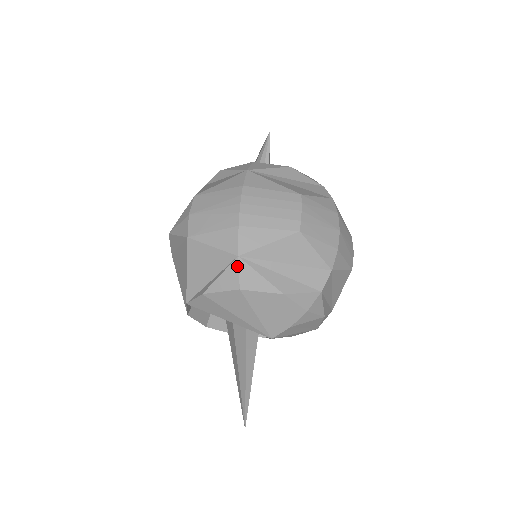
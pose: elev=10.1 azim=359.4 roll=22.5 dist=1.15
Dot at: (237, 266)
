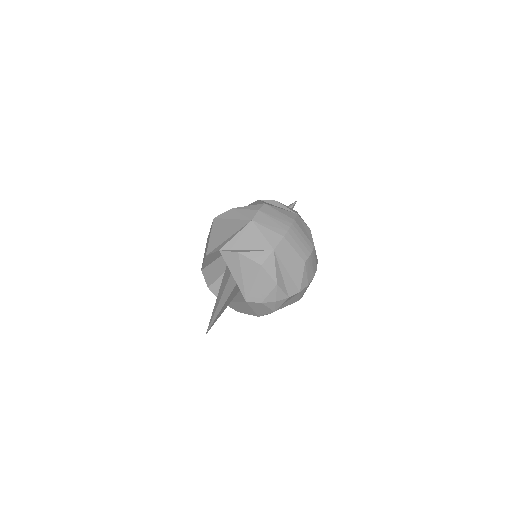
Dot at: (269, 254)
